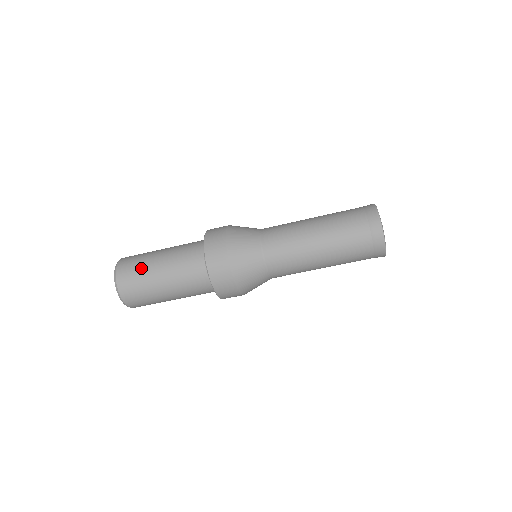
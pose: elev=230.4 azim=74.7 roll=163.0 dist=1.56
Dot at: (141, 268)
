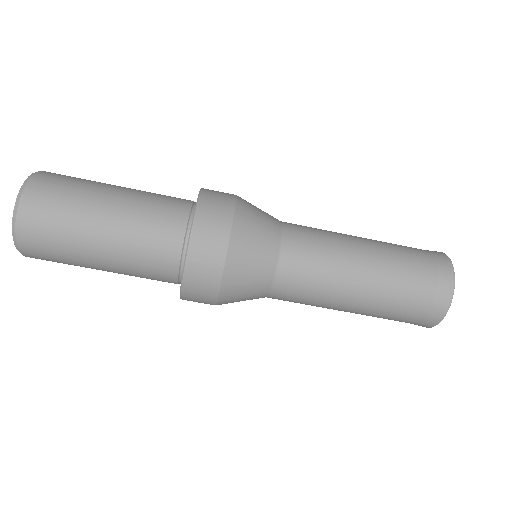
Dot at: (70, 208)
